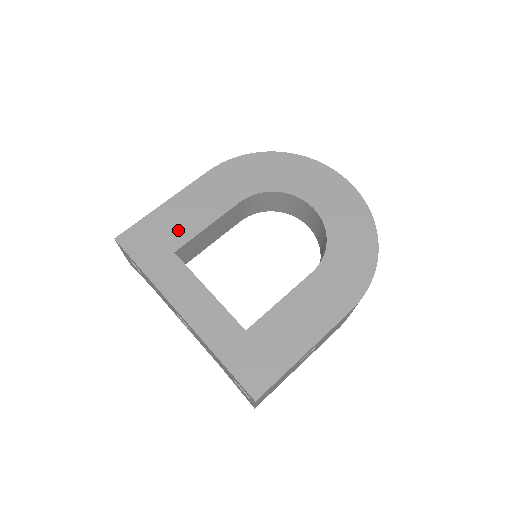
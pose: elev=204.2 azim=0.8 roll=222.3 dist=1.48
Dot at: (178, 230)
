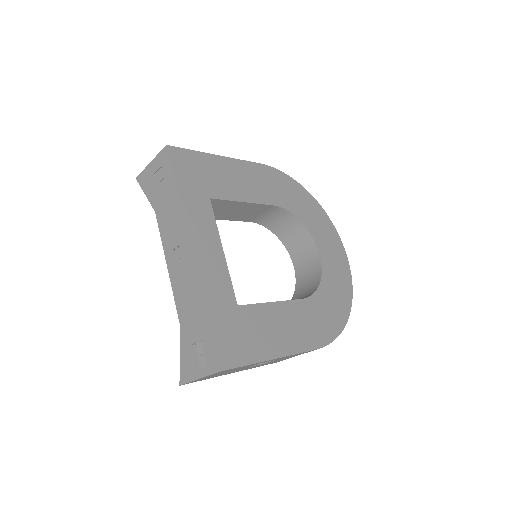
Dot at: (221, 184)
